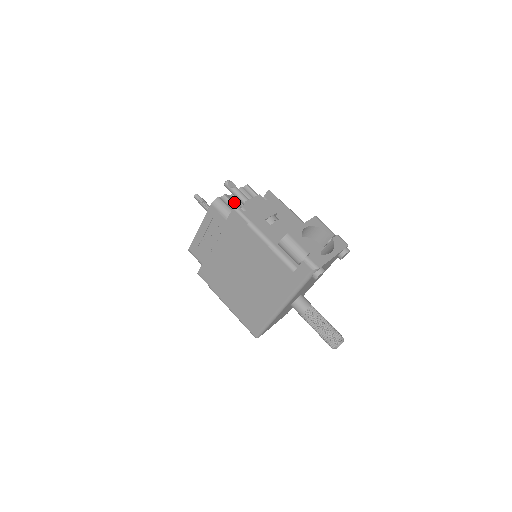
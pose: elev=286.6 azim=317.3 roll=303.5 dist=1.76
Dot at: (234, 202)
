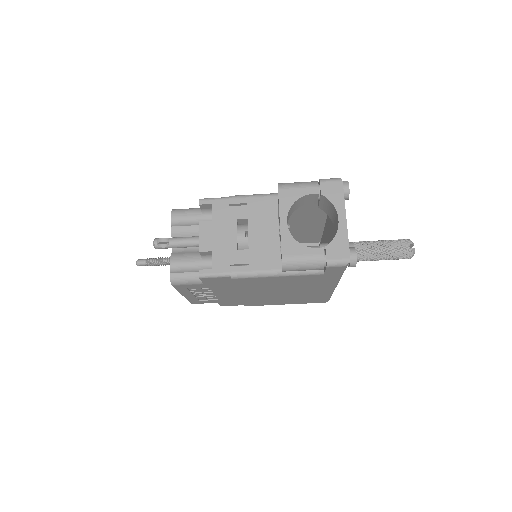
Dot at: (187, 256)
